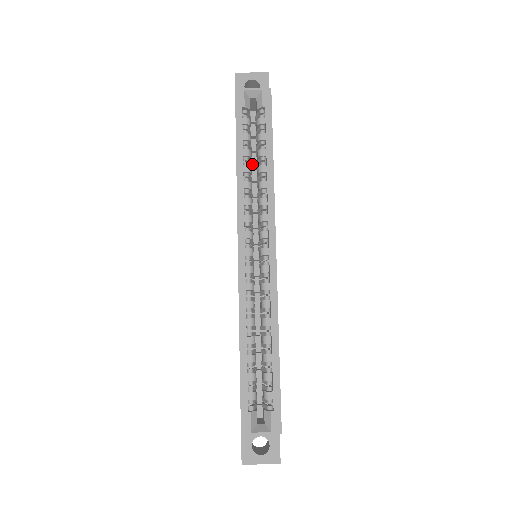
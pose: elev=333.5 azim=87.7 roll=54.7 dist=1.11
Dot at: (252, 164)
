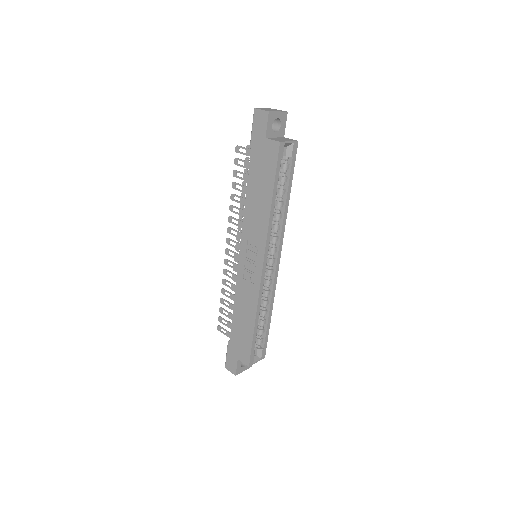
Dot at: occluded
